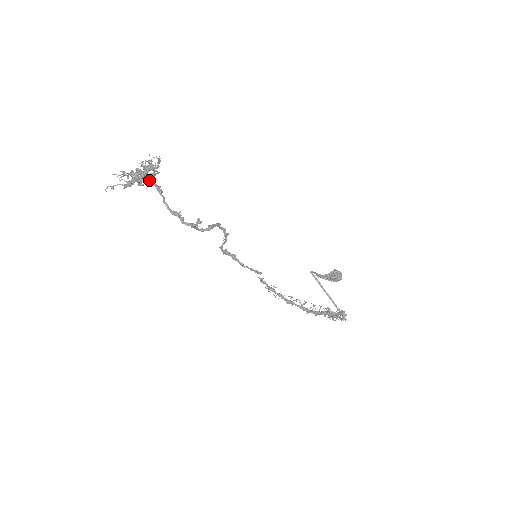
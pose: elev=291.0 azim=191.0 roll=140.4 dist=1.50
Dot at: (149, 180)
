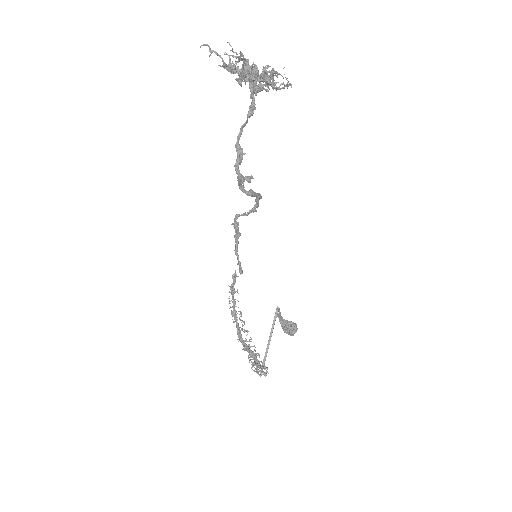
Dot at: occluded
